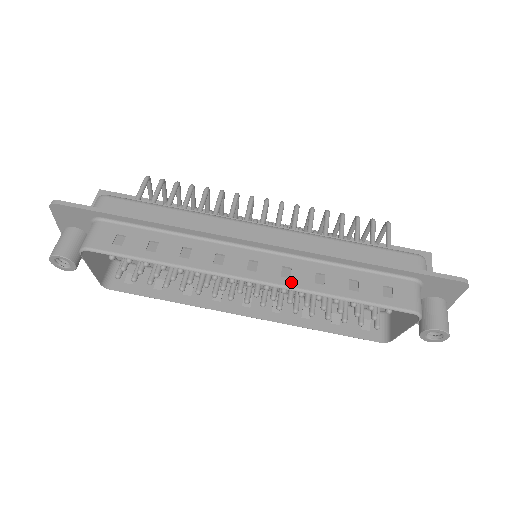
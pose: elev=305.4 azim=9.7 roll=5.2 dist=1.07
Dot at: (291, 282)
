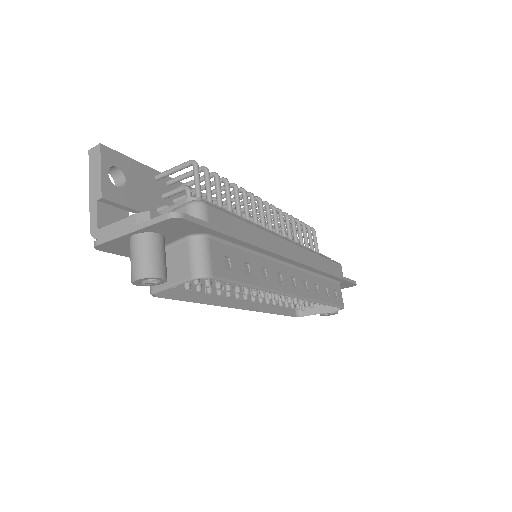
Dot at: (309, 294)
